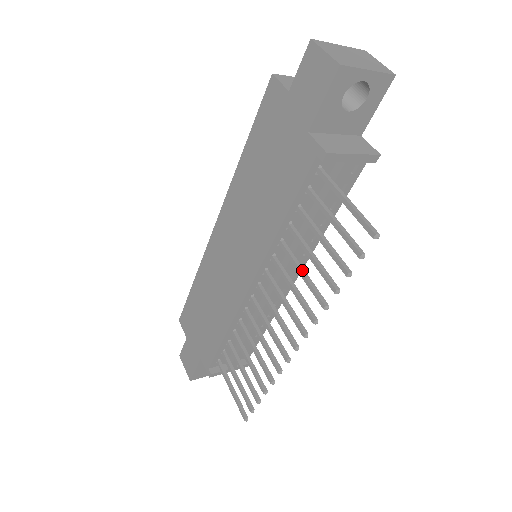
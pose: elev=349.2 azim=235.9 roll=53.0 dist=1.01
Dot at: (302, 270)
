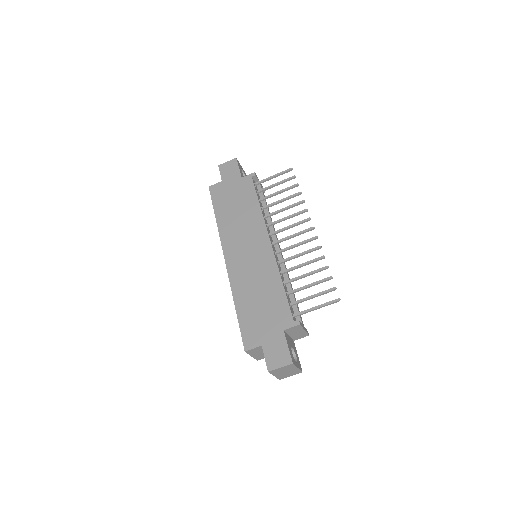
Dot at: (283, 209)
